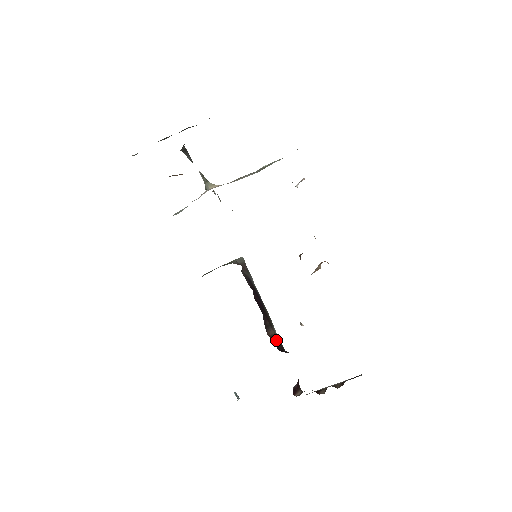
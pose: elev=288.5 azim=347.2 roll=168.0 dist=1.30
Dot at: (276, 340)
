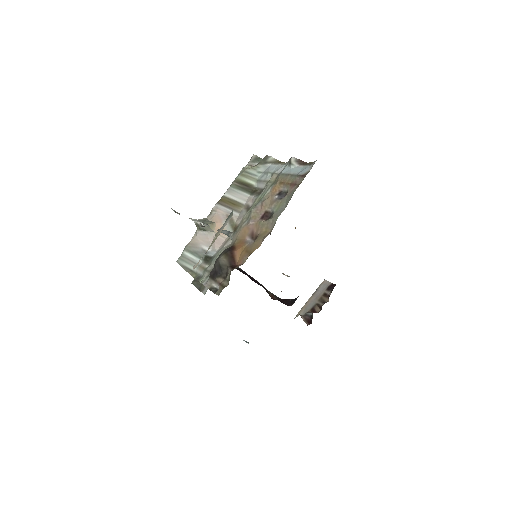
Dot at: (275, 297)
